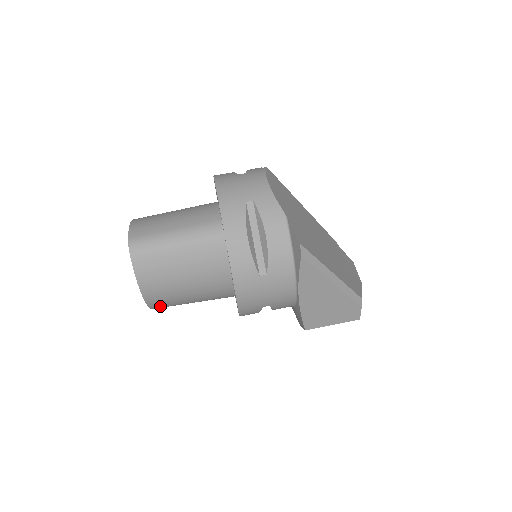
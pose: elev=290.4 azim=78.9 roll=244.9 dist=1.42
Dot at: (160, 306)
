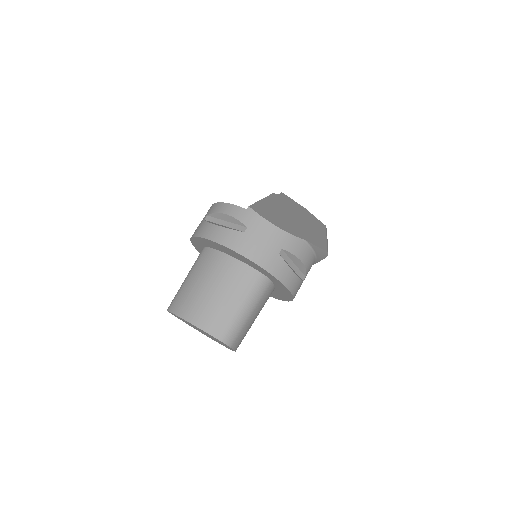
Dot at: occluded
